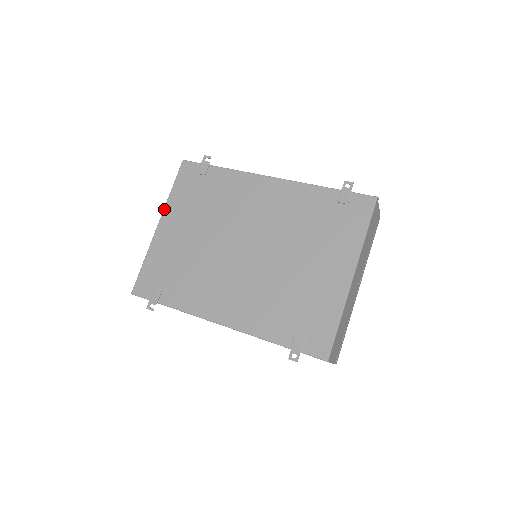
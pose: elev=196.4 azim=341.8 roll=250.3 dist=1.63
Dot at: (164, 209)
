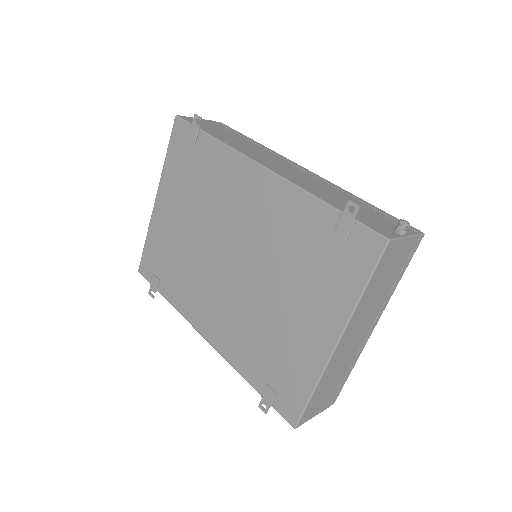
Dot at: (160, 181)
